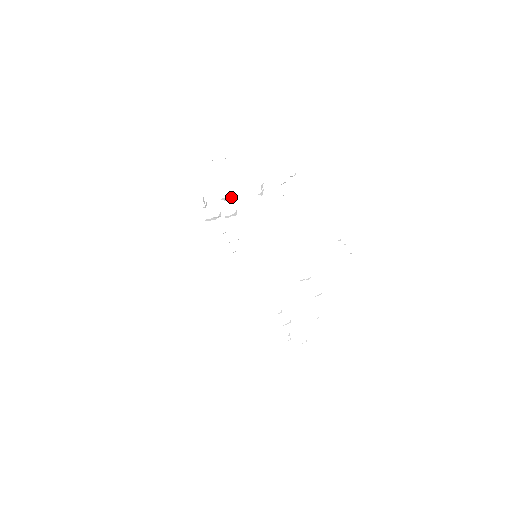
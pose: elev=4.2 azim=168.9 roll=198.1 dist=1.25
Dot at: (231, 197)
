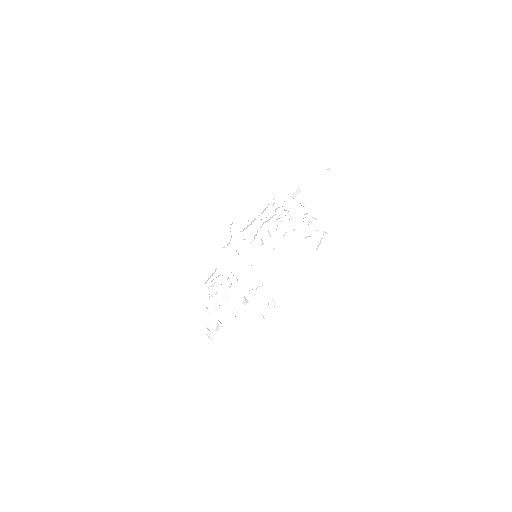
Dot at: (304, 206)
